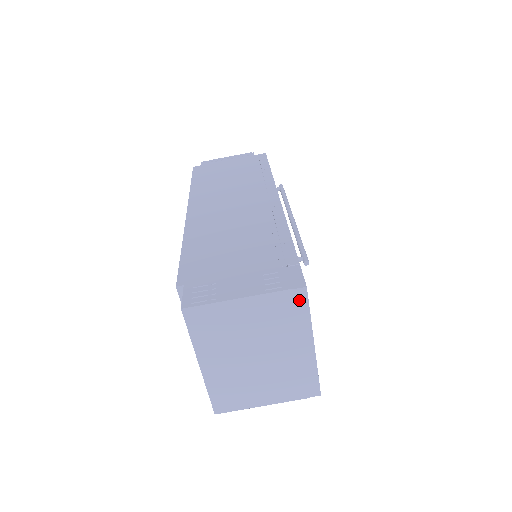
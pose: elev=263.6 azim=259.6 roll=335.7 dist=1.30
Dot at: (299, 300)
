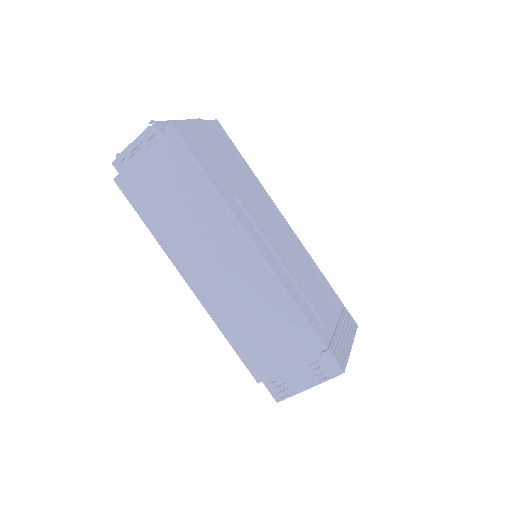
Dot at: occluded
